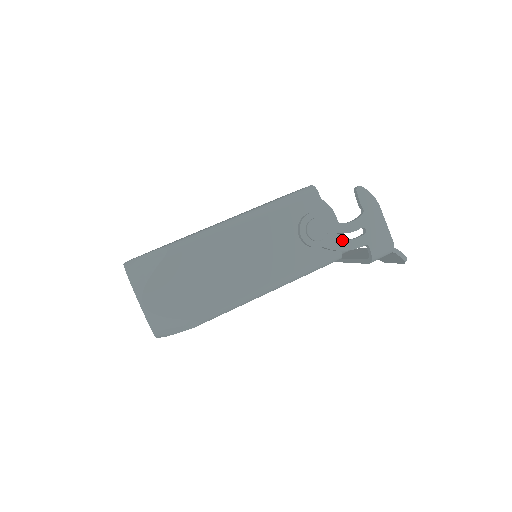
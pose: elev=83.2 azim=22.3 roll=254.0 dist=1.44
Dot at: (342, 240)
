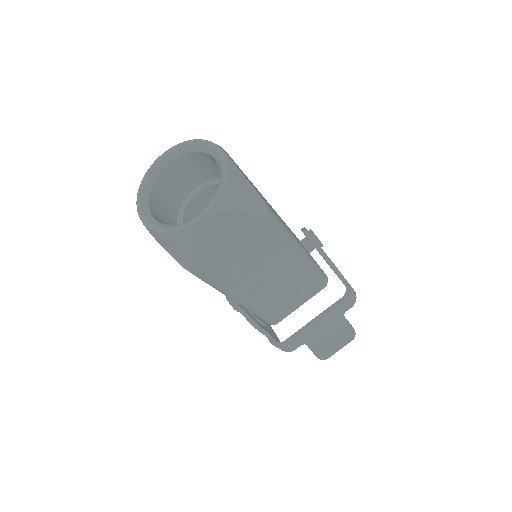
Dot at: occluded
